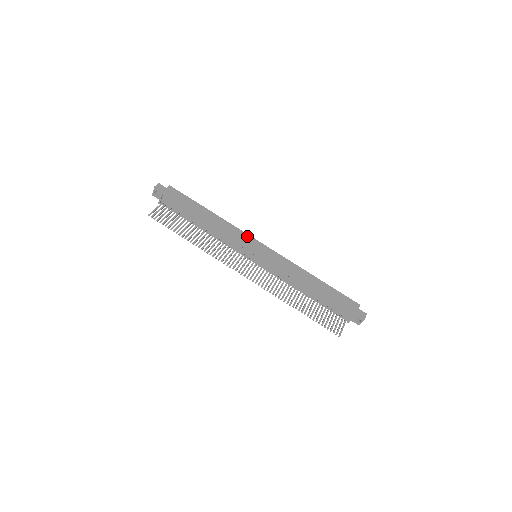
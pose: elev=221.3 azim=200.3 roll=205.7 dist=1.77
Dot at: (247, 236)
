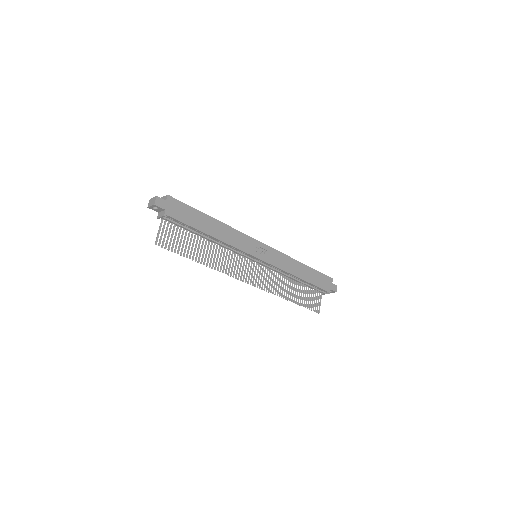
Dot at: (249, 239)
